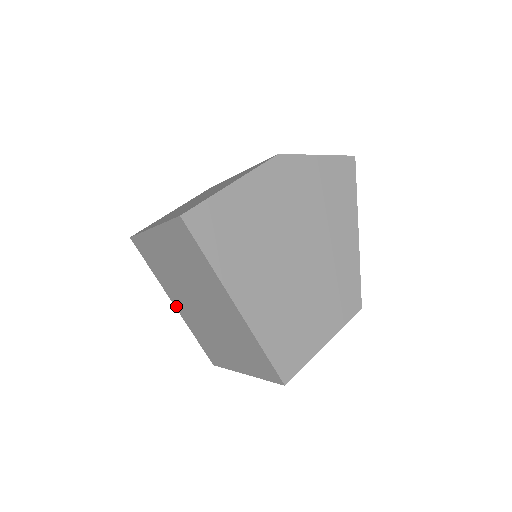
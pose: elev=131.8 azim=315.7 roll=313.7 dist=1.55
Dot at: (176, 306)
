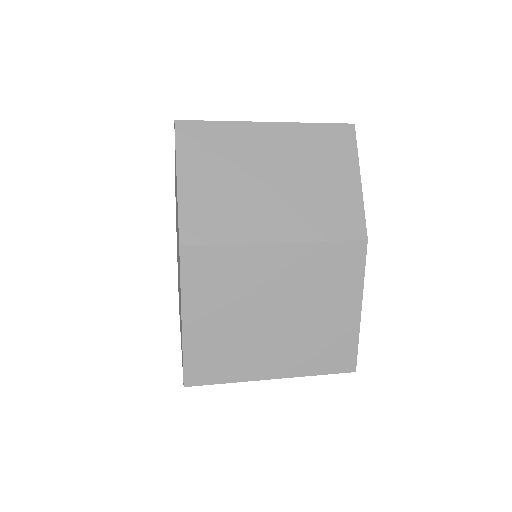
Dot at: occluded
